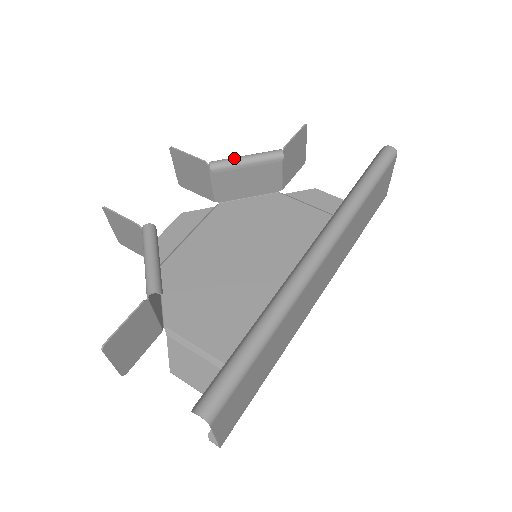
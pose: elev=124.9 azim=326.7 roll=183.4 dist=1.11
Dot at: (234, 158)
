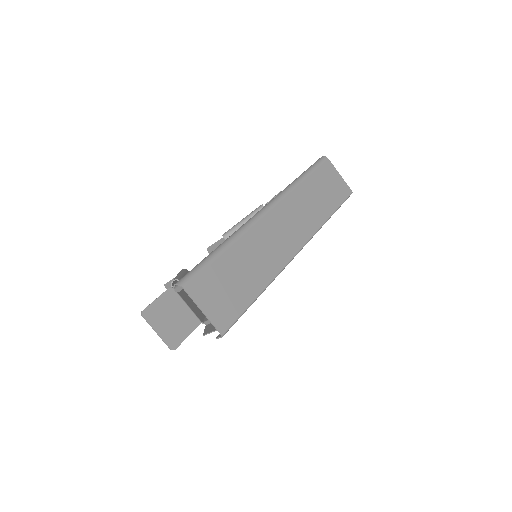
Dot at: (235, 225)
